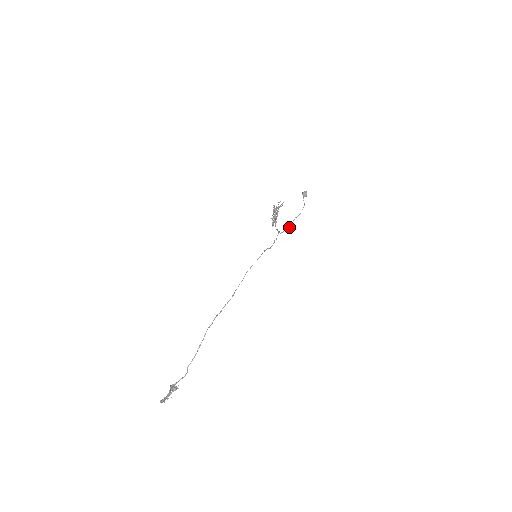
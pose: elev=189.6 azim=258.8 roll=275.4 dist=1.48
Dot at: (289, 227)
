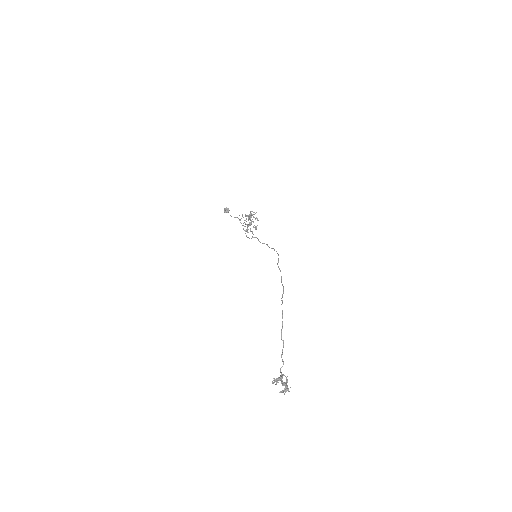
Dot at: (246, 235)
